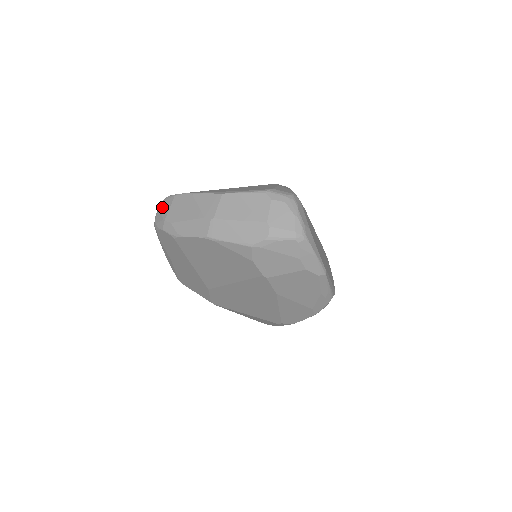
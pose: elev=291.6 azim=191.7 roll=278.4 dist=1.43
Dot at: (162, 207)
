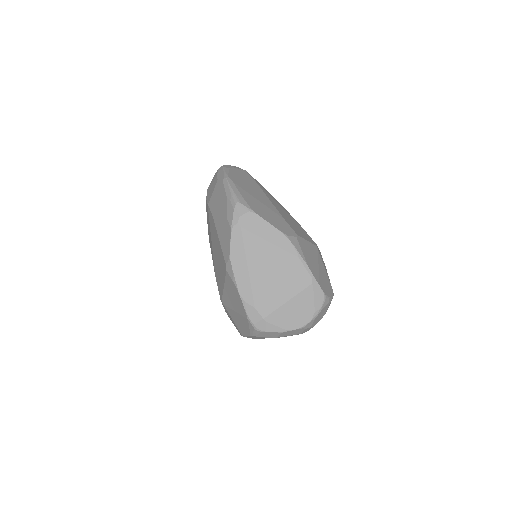
Dot at: occluded
